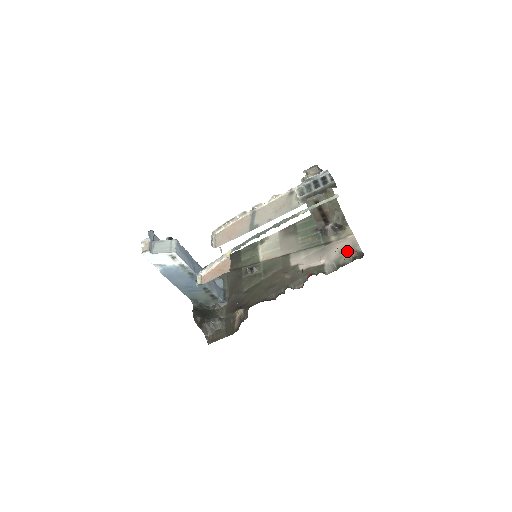
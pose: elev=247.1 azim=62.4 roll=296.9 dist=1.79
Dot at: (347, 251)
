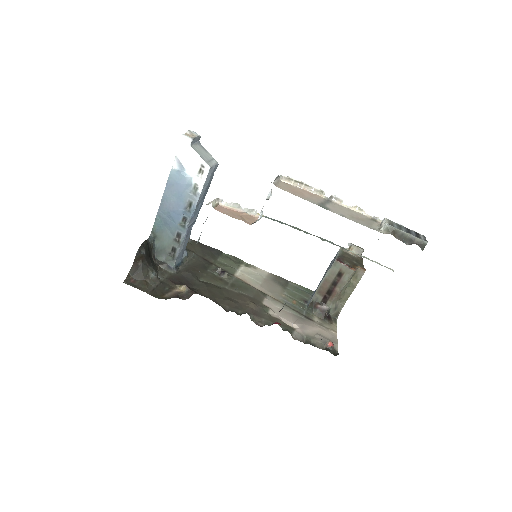
Dot at: (324, 339)
